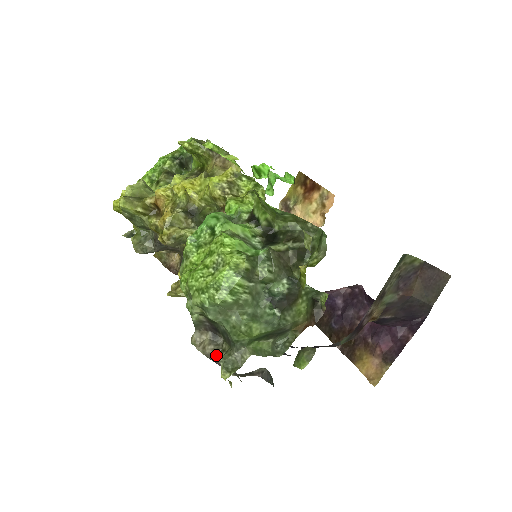
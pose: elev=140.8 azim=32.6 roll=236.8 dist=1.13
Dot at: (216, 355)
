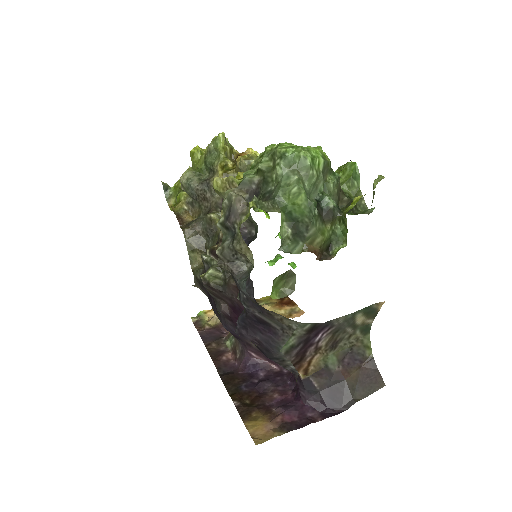
Dot at: (245, 203)
